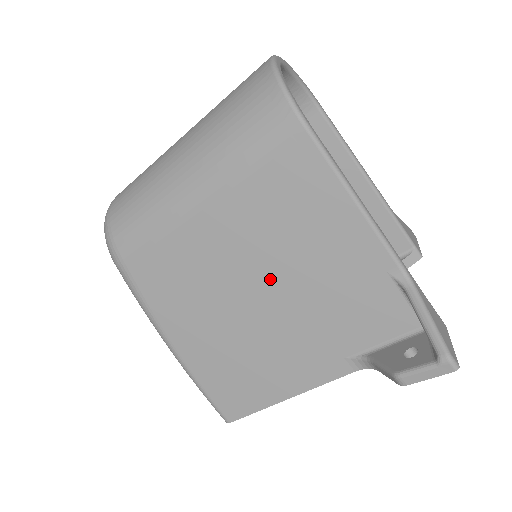
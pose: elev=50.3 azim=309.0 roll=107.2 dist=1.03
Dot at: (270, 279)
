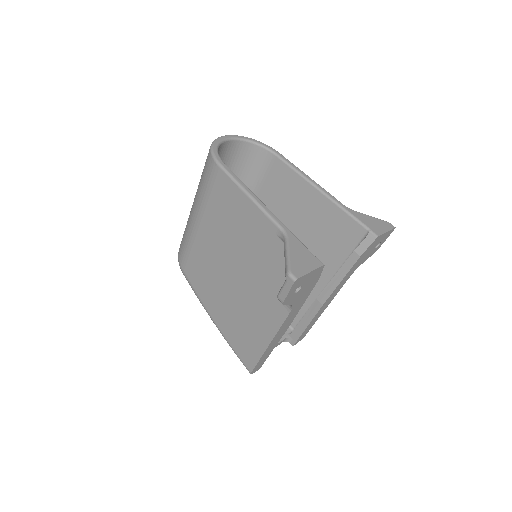
Dot at: (234, 258)
